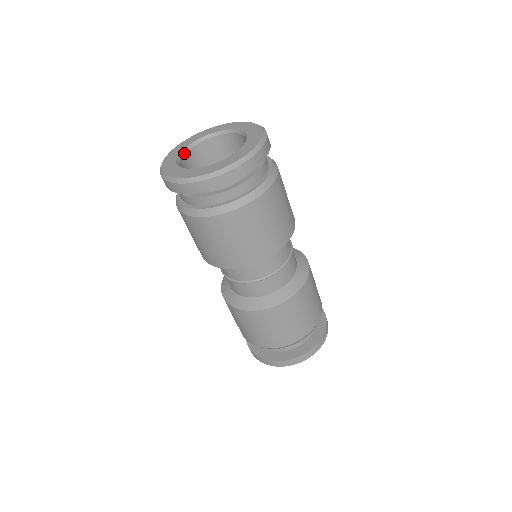
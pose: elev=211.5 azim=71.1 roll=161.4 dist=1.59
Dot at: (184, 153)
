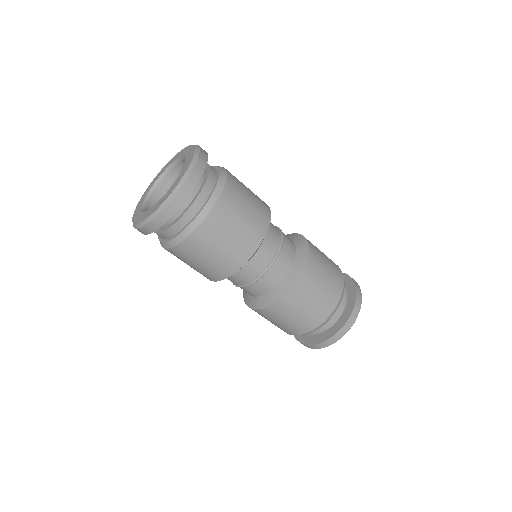
Dot at: (161, 179)
